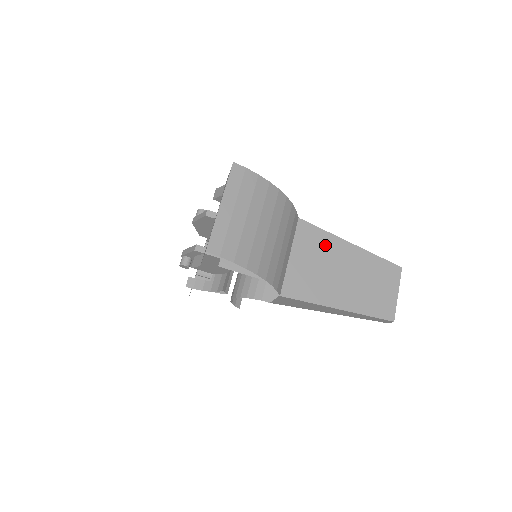
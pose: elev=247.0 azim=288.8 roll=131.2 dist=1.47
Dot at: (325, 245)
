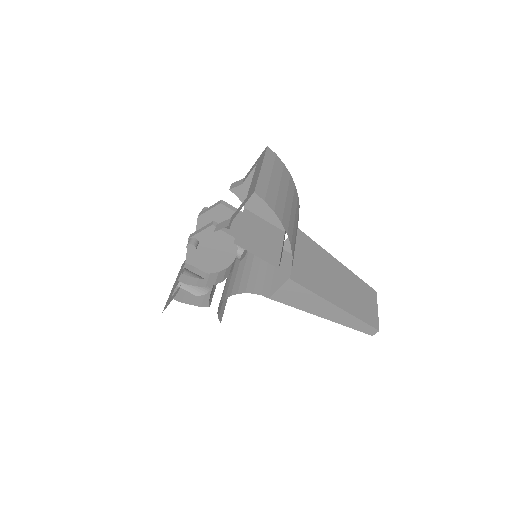
Dot at: (319, 254)
